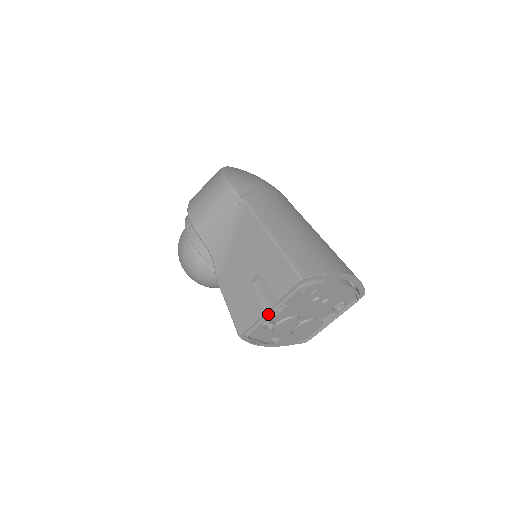
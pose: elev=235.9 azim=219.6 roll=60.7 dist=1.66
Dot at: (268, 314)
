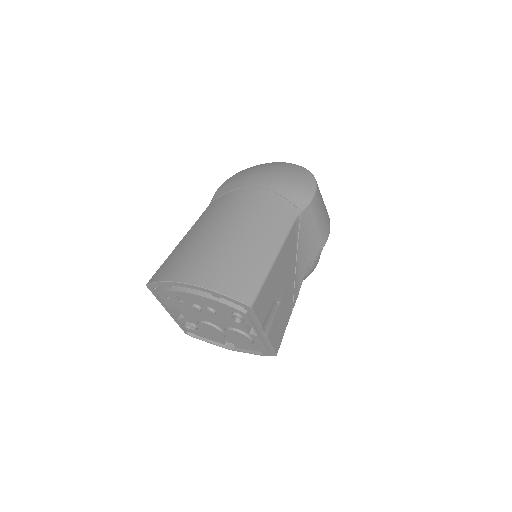
Dot at: (173, 315)
